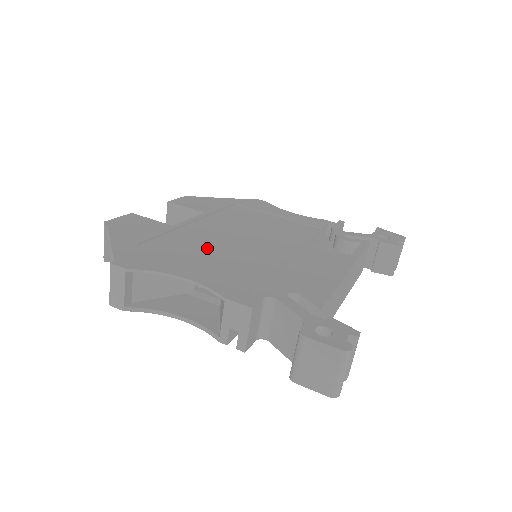
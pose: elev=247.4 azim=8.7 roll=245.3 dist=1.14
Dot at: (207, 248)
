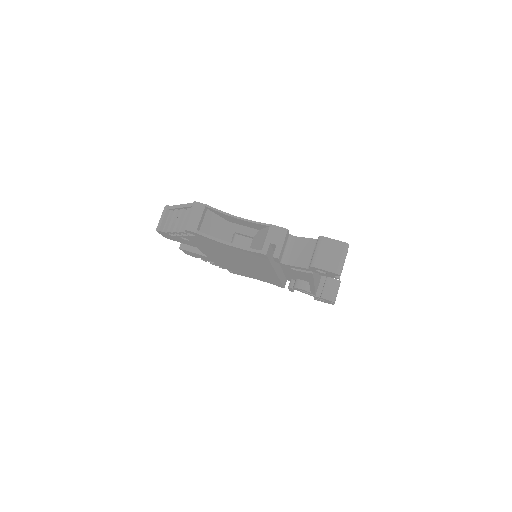
Dot at: occluded
